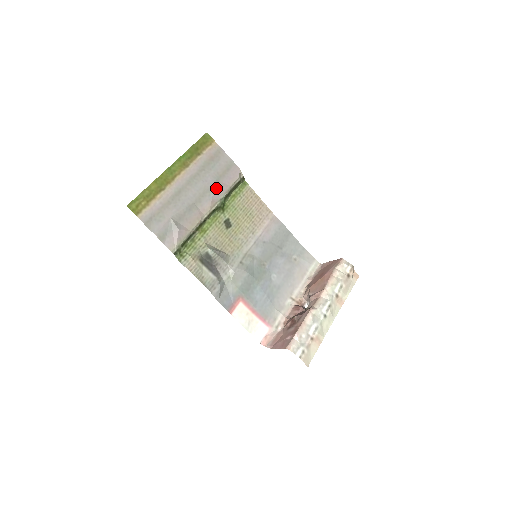
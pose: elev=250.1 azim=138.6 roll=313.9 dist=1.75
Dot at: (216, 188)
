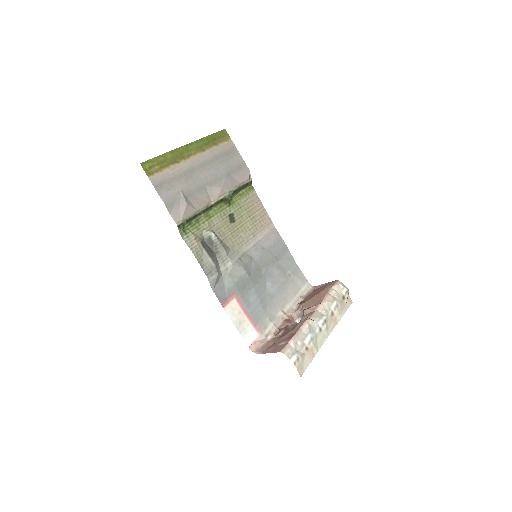
Dot at: (227, 180)
